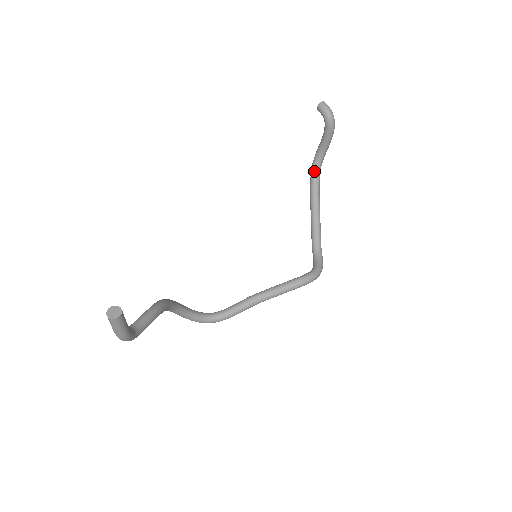
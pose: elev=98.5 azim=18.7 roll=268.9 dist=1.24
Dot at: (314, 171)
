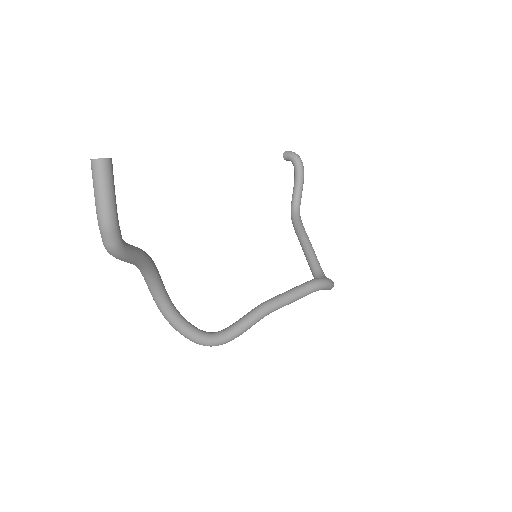
Dot at: (294, 215)
